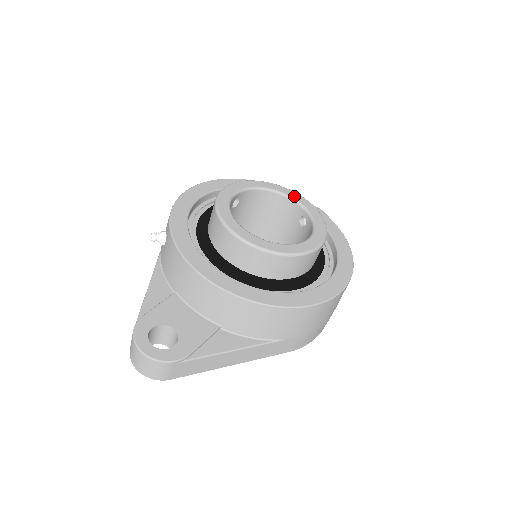
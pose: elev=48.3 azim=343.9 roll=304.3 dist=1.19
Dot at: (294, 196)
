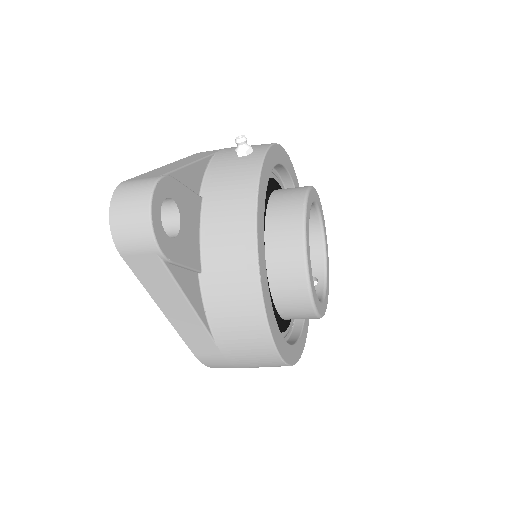
Dot at: (328, 258)
